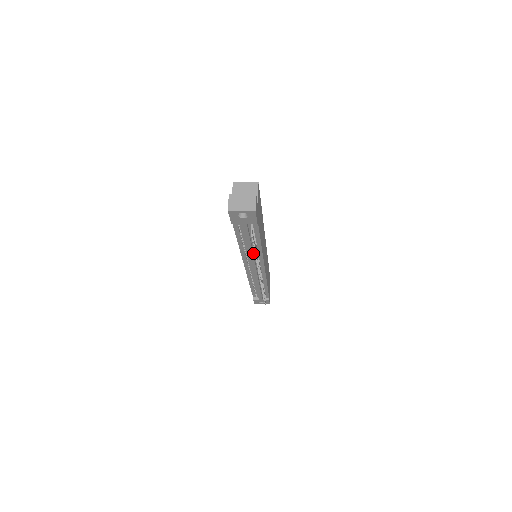
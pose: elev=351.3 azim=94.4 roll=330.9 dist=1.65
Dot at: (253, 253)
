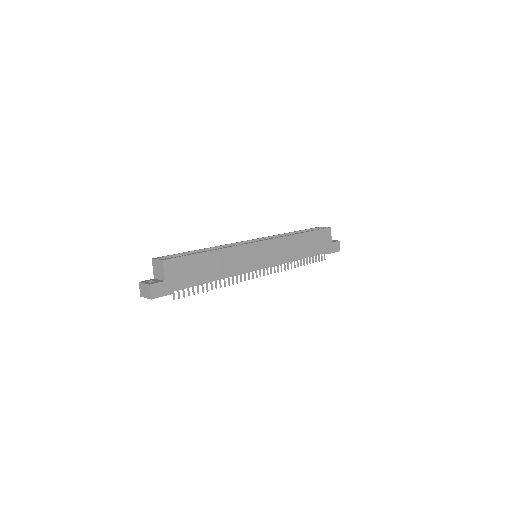
Dot at: occluded
